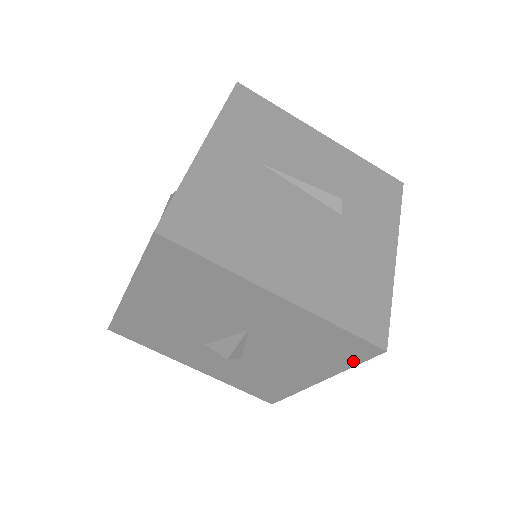
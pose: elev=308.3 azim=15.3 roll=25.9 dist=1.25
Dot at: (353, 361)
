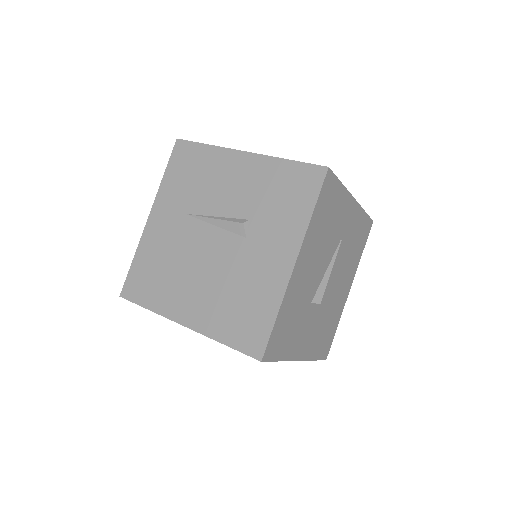
Dot at: occluded
